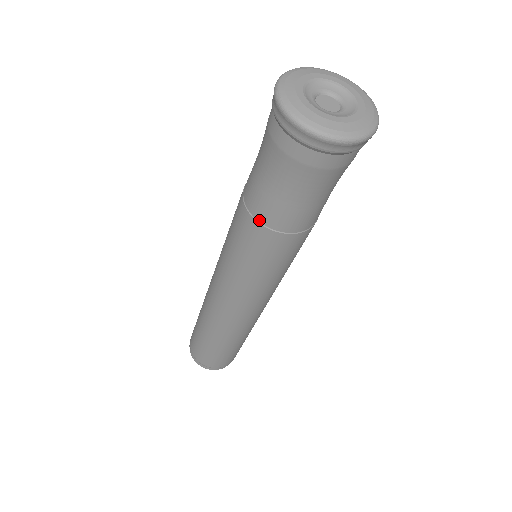
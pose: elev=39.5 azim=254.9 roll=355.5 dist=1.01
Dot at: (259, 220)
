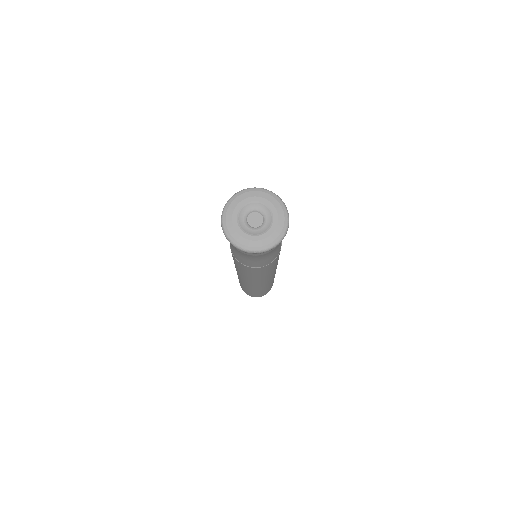
Dot at: (240, 262)
